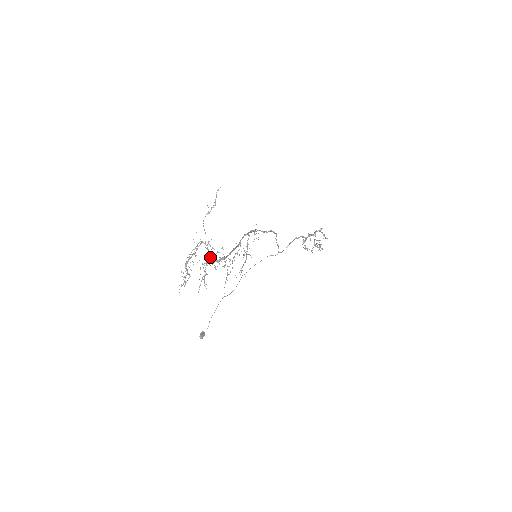
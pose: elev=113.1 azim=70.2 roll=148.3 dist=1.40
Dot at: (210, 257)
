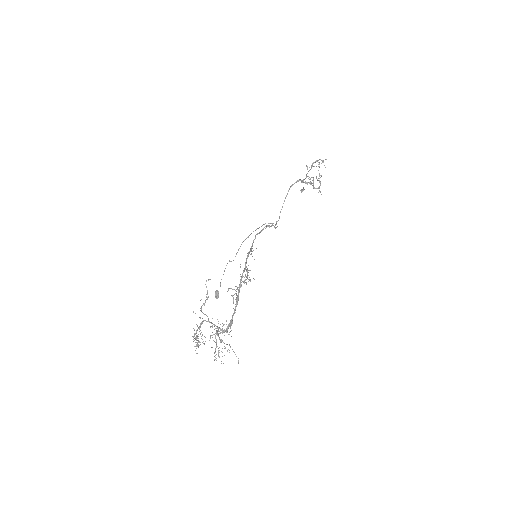
Dot at: occluded
